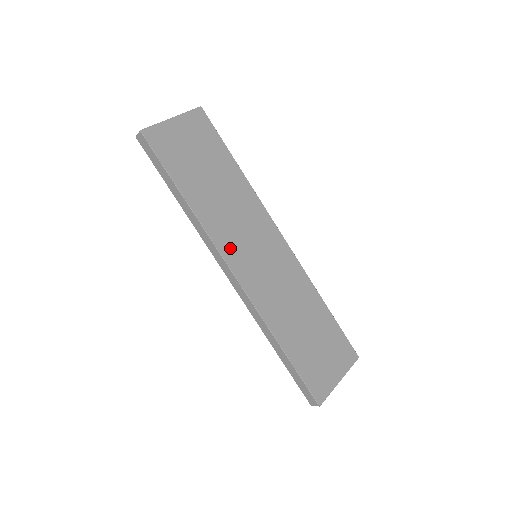
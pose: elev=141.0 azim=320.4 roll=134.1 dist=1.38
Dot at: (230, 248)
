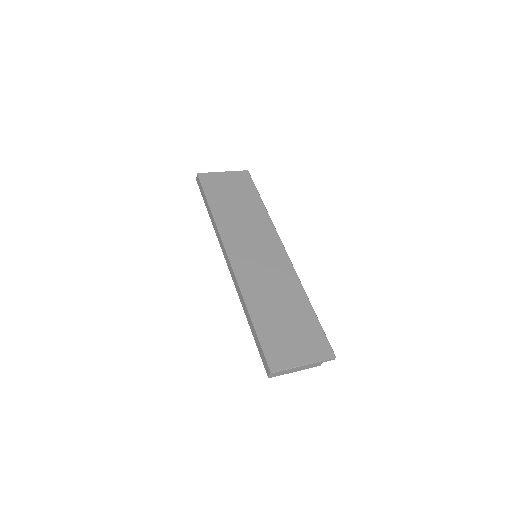
Dot at: (233, 242)
